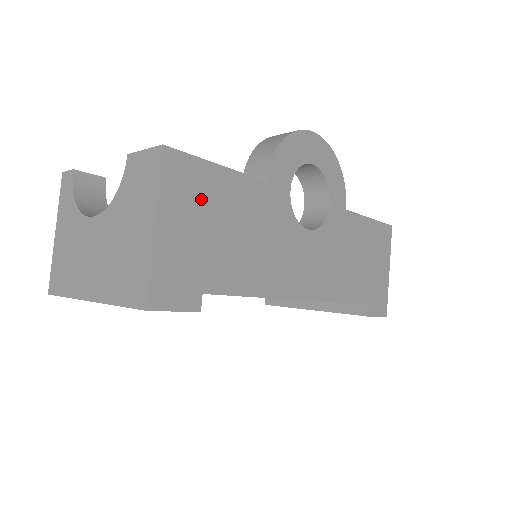
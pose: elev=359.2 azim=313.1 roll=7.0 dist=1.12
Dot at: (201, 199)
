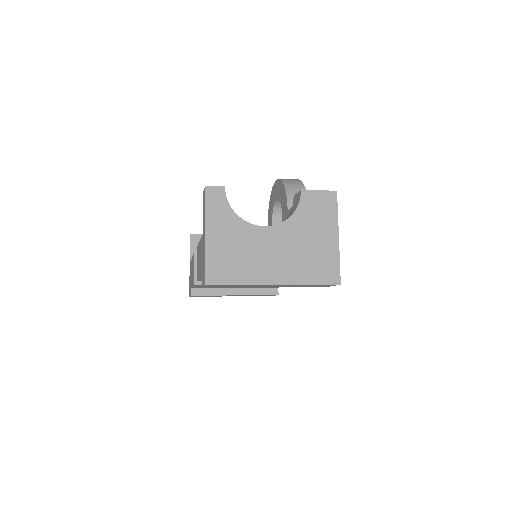
Dot at: occluded
